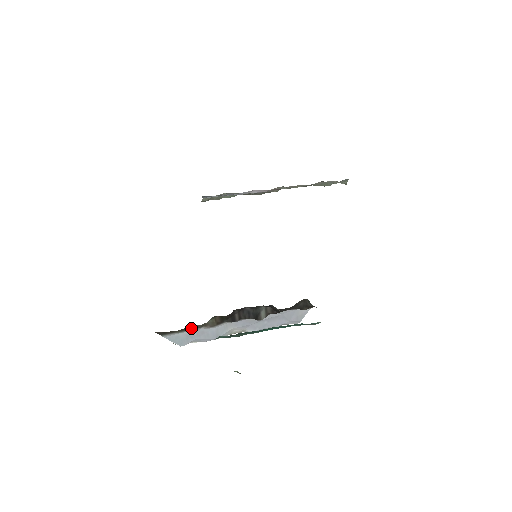
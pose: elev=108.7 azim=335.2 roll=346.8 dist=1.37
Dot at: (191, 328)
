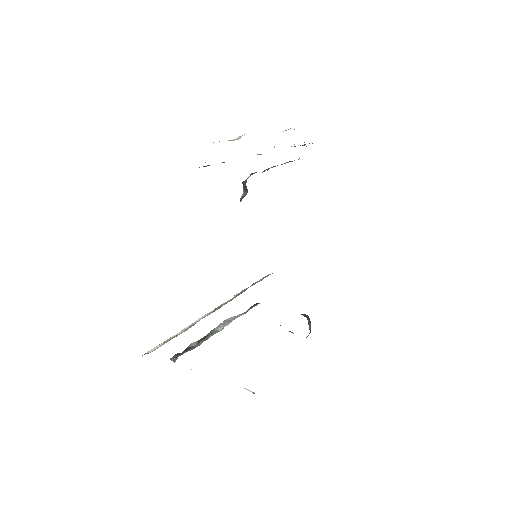
Dot at: occluded
